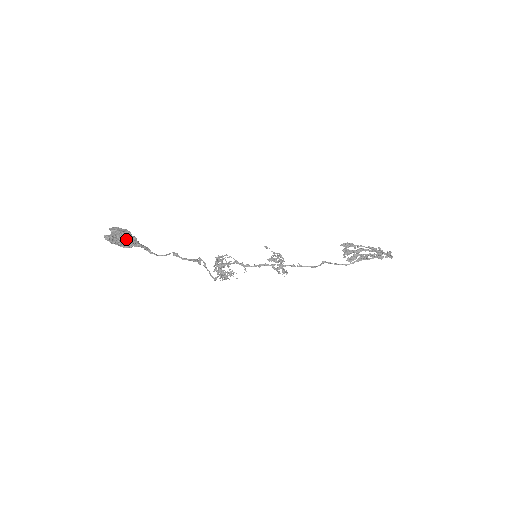
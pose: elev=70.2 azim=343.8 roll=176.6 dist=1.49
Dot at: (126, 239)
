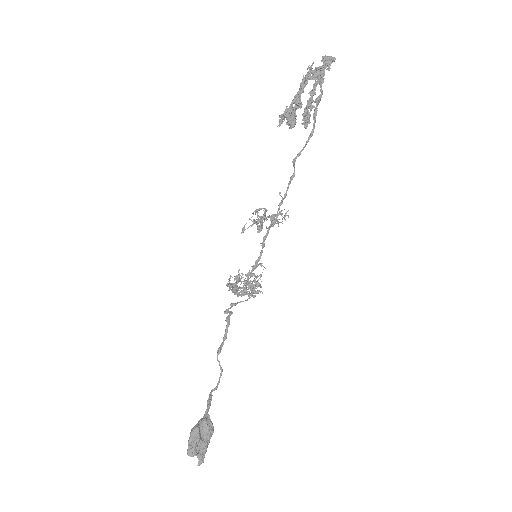
Dot at: (204, 434)
